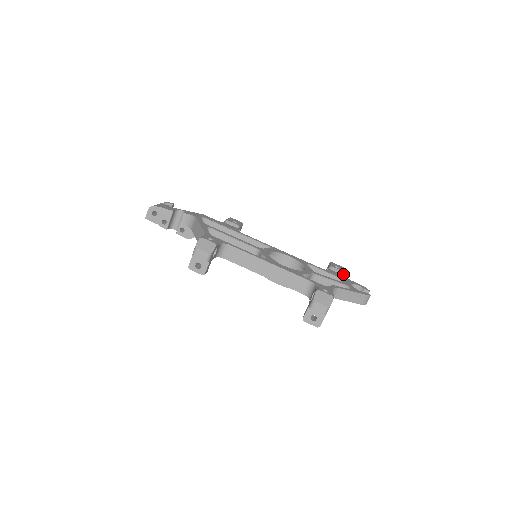
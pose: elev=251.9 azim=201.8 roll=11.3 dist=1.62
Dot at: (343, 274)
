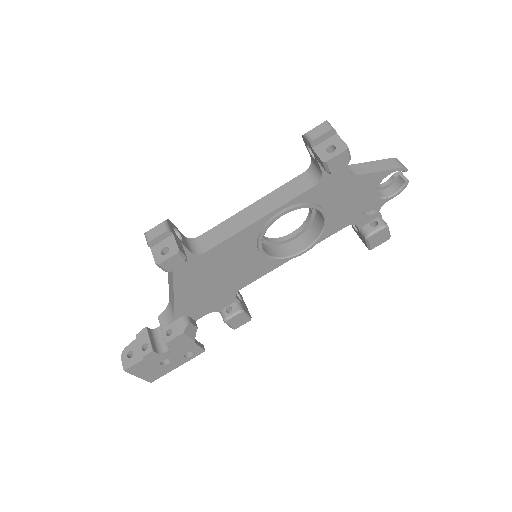
Dot at: occluded
